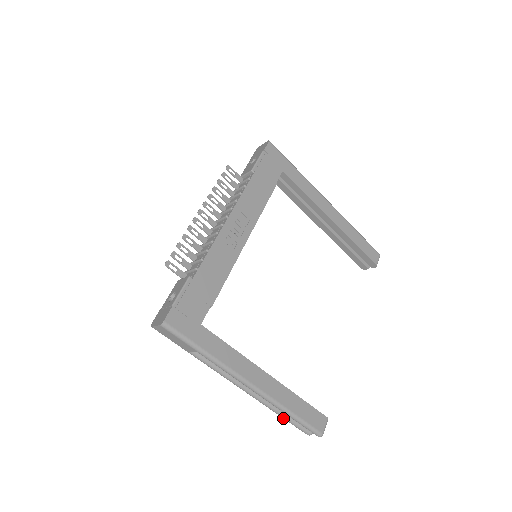
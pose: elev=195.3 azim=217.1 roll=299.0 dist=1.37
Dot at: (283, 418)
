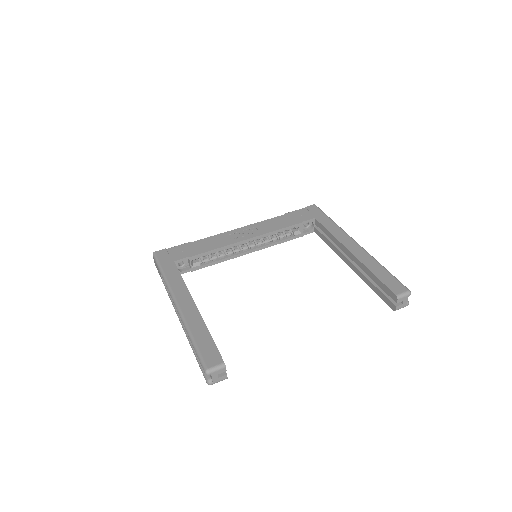
Dot at: (195, 356)
